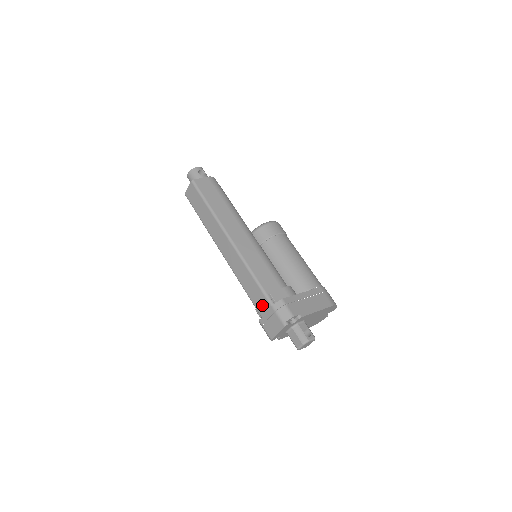
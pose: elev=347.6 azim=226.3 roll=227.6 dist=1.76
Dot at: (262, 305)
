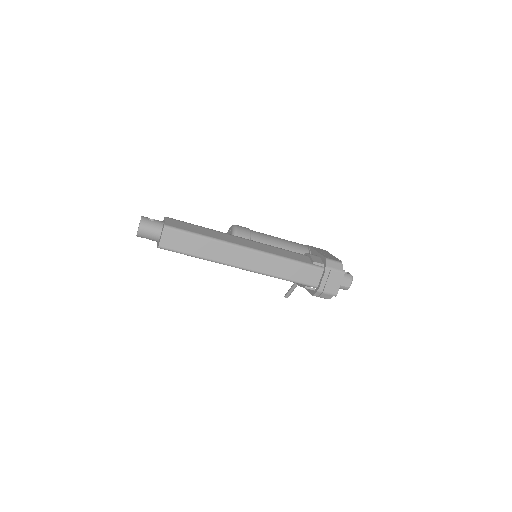
Dot at: (313, 276)
